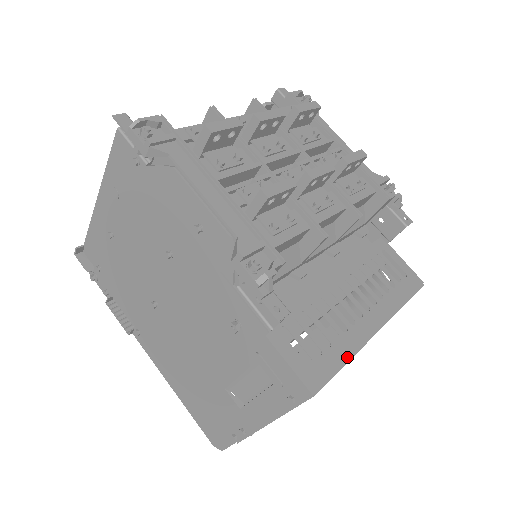
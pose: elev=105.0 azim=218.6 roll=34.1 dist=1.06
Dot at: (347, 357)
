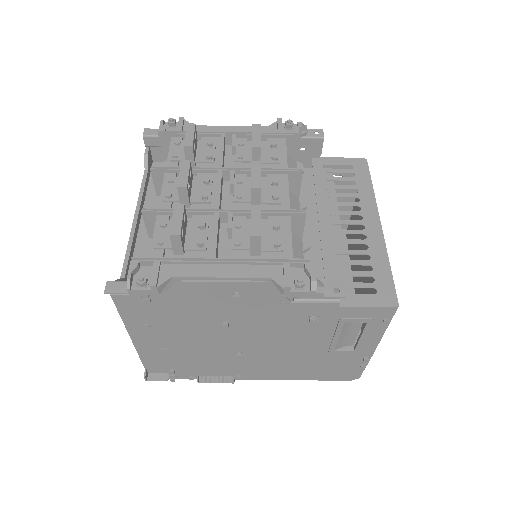
Dot at: (386, 262)
